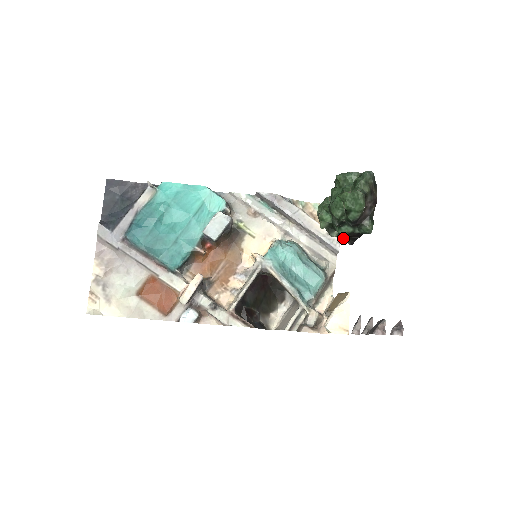
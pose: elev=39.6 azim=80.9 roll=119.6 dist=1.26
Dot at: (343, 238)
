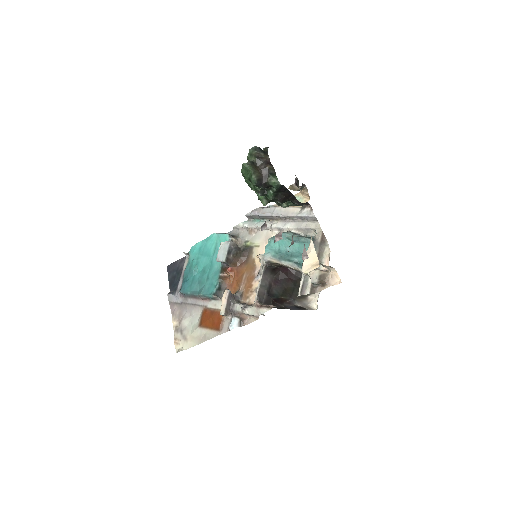
Dot at: (292, 203)
